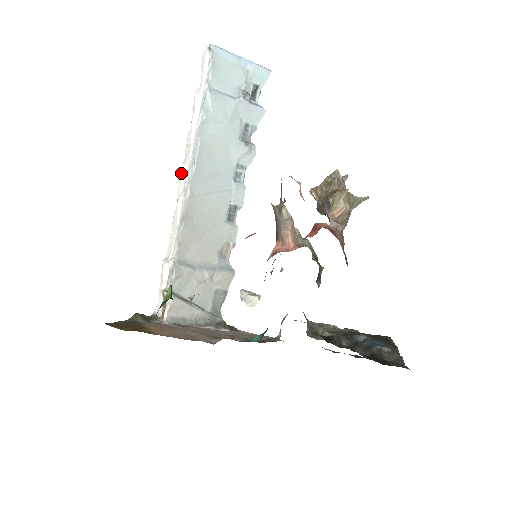
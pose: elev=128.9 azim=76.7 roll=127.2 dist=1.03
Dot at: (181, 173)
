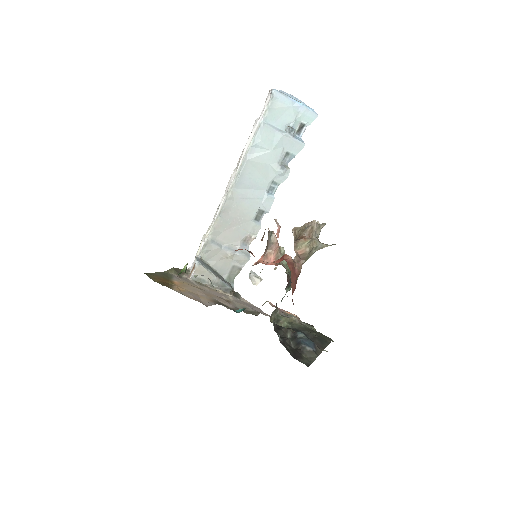
Dot at: (230, 178)
